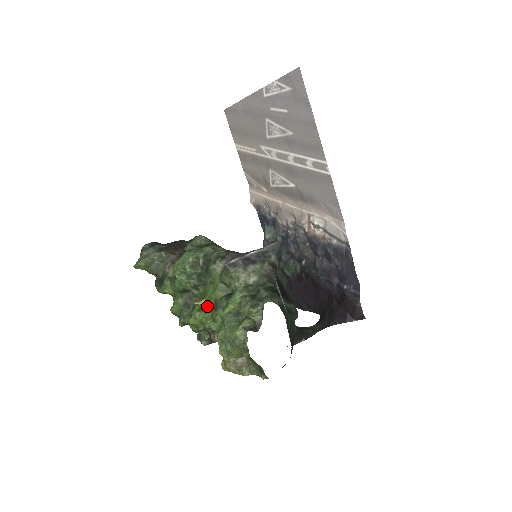
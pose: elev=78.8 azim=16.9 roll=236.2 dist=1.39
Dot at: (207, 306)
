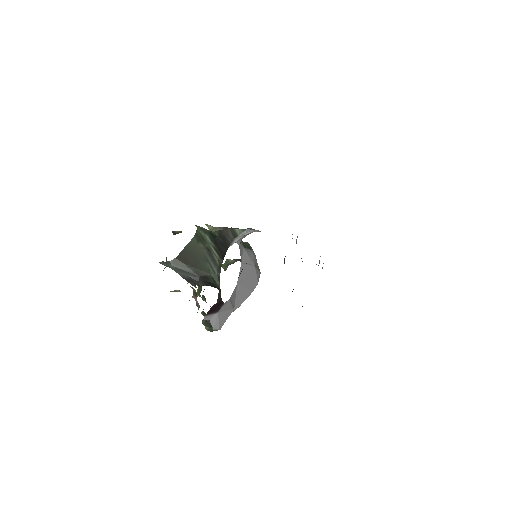
Dot at: occluded
